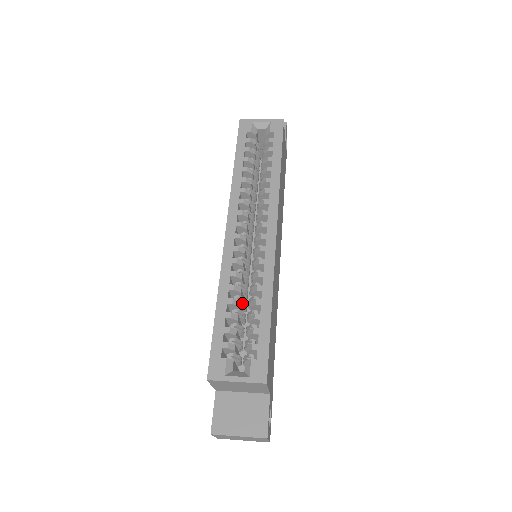
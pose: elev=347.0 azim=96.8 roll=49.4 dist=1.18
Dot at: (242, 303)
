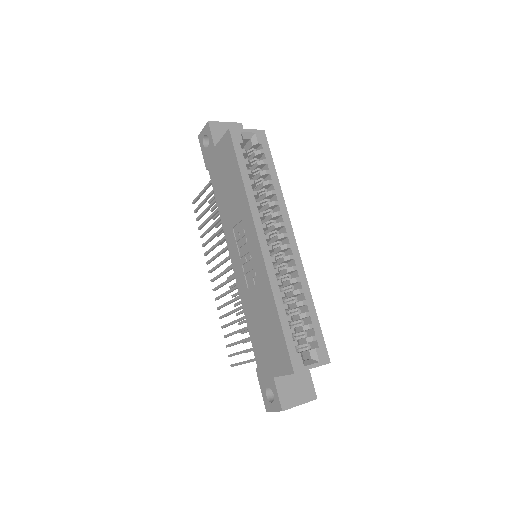
Dot at: occluded
